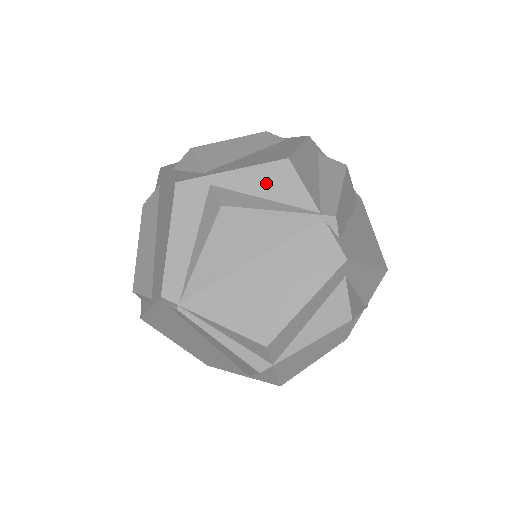
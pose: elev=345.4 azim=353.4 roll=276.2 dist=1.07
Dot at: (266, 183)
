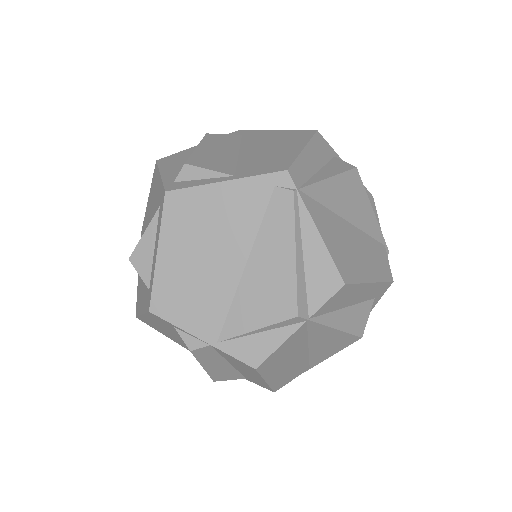
Dot at: occluded
